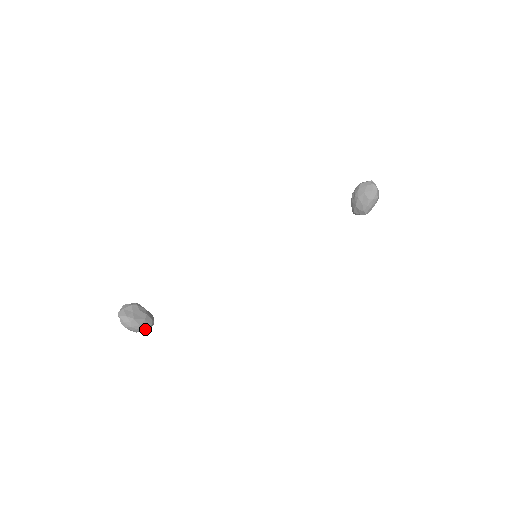
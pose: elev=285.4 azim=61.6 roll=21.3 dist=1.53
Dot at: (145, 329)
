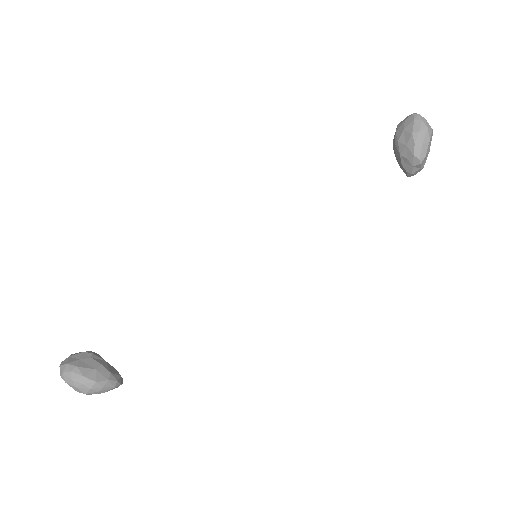
Dot at: (97, 387)
